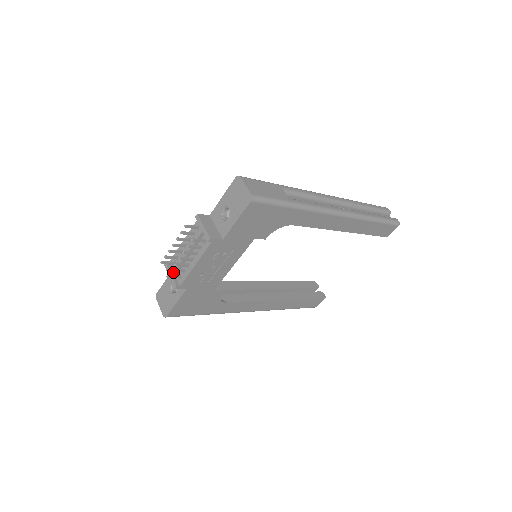
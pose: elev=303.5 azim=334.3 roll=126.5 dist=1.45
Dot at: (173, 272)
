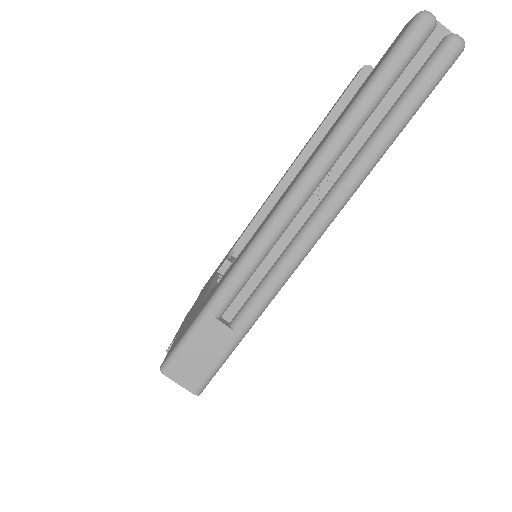
Dot at: occluded
